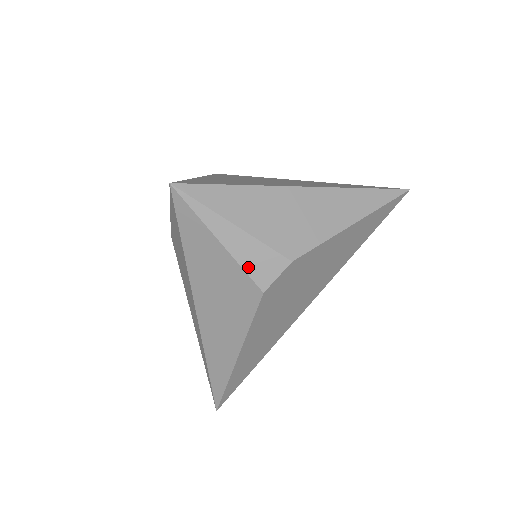
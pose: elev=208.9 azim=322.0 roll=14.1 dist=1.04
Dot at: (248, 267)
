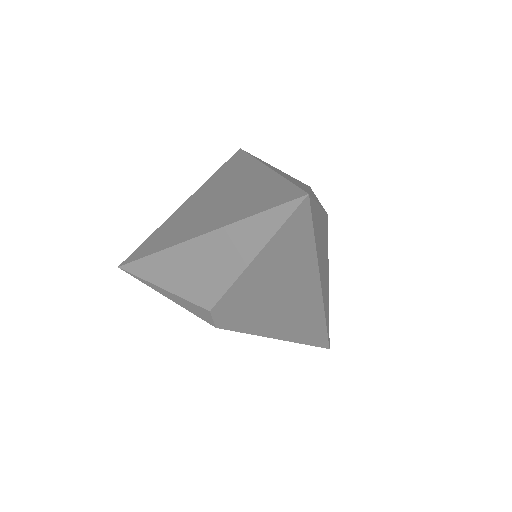
Dot at: (193, 312)
